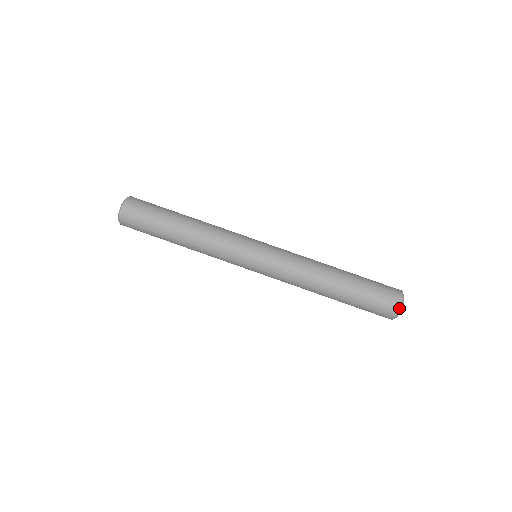
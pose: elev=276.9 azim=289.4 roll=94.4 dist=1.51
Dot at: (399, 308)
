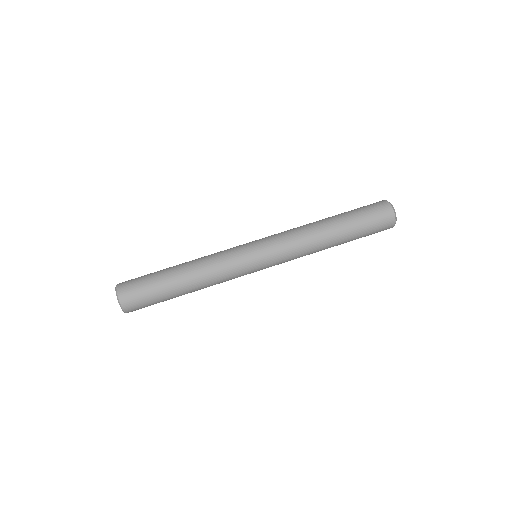
Dot at: (391, 207)
